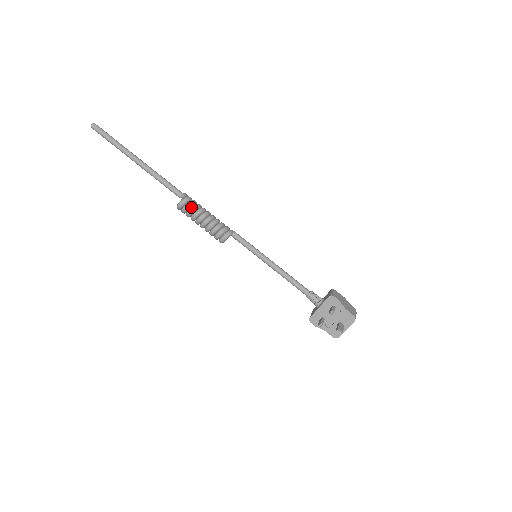
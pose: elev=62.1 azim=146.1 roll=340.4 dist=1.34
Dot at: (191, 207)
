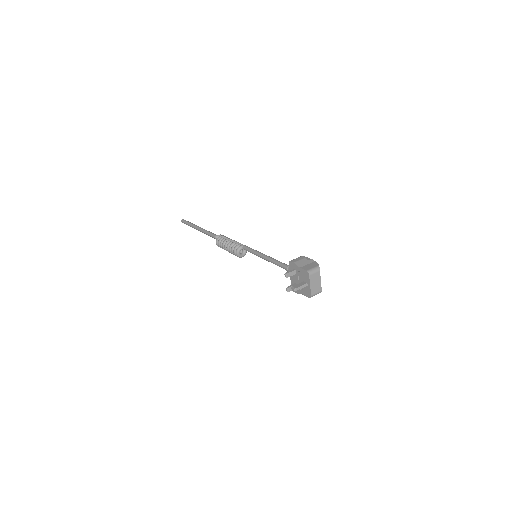
Dot at: (220, 242)
